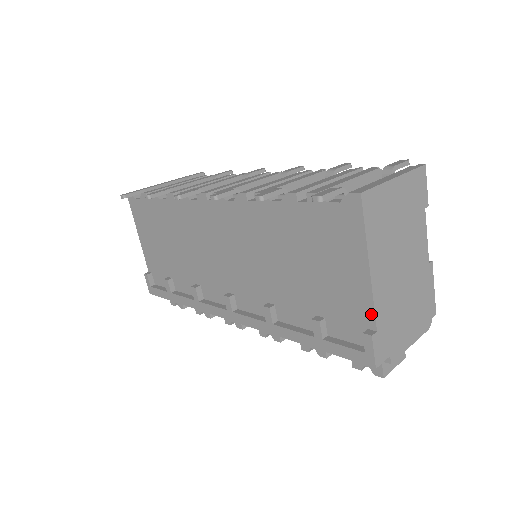
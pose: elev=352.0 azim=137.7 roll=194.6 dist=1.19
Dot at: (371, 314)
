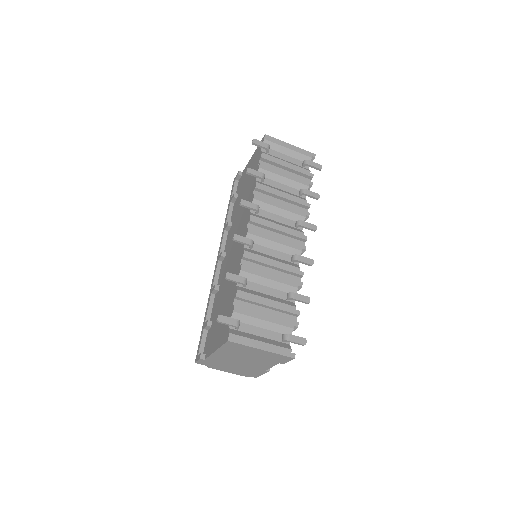
Dot at: (208, 355)
